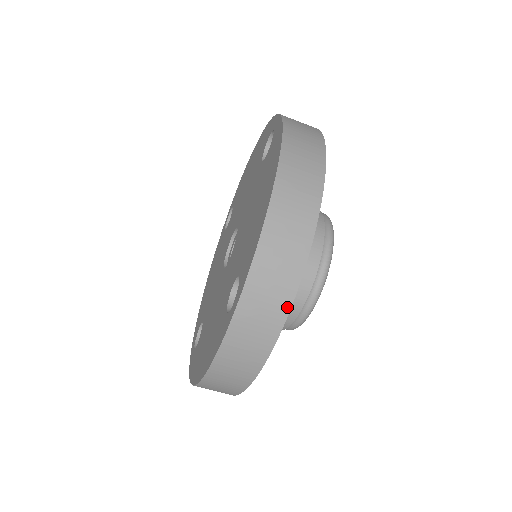
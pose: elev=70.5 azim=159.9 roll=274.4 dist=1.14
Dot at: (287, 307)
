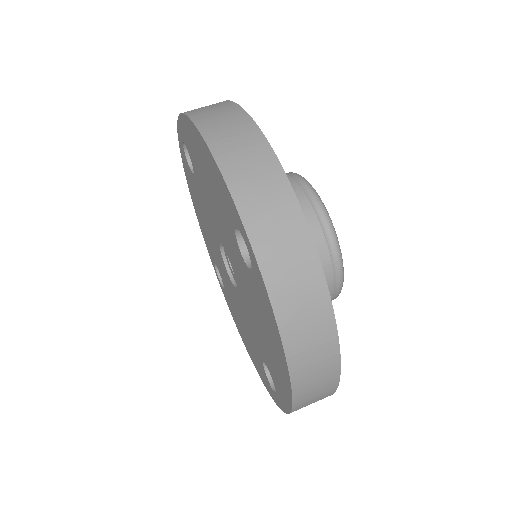
Dot at: (293, 200)
